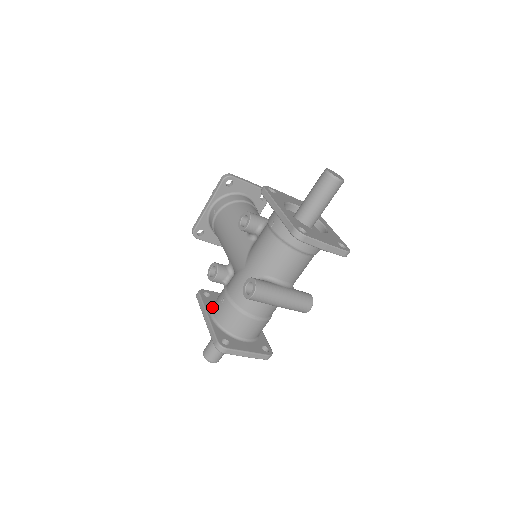
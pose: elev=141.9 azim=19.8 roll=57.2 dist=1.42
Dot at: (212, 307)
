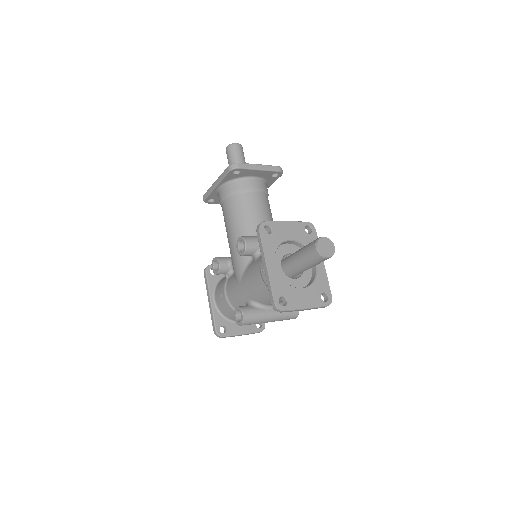
Dot at: (215, 291)
